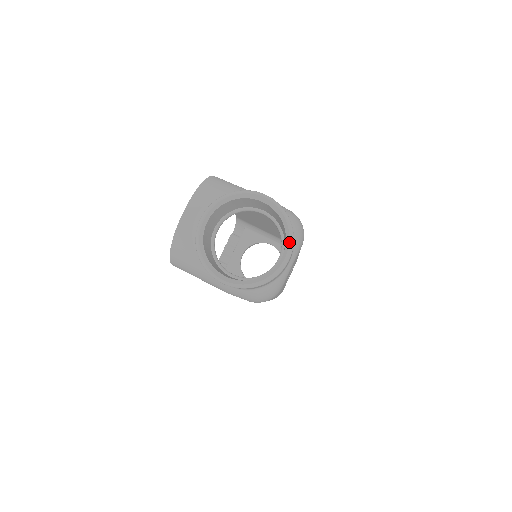
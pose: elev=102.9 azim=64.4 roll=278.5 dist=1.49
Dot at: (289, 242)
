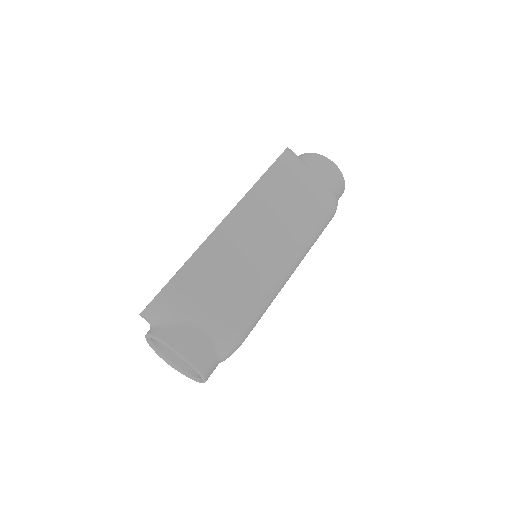
Dot at: (202, 380)
